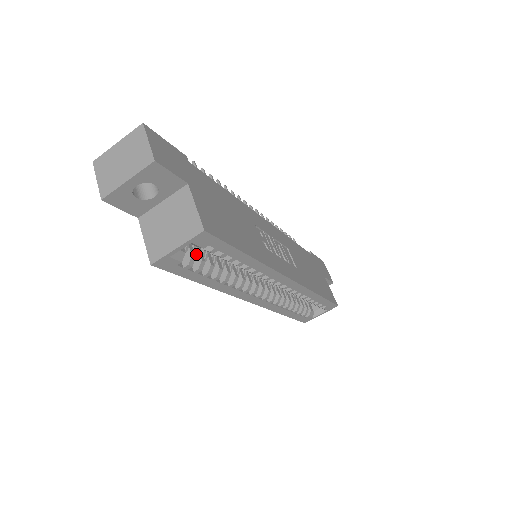
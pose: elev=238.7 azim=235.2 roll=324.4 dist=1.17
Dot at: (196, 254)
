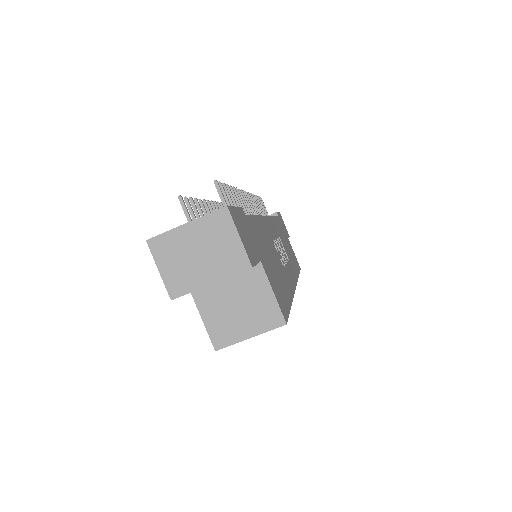
Dot at: occluded
